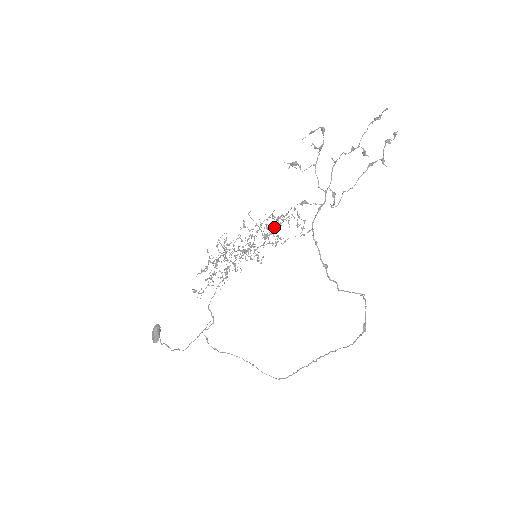
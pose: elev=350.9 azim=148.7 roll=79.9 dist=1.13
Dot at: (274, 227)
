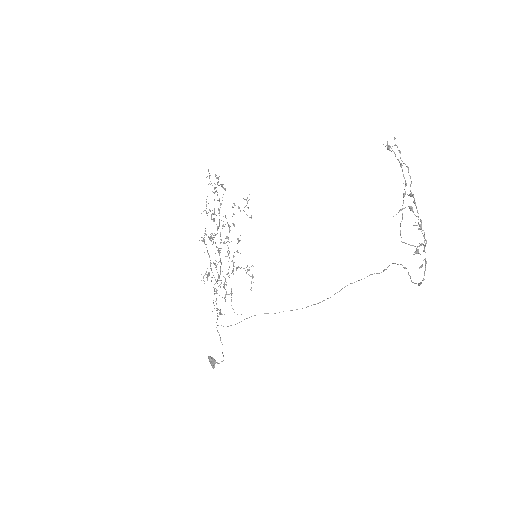
Dot at: occluded
